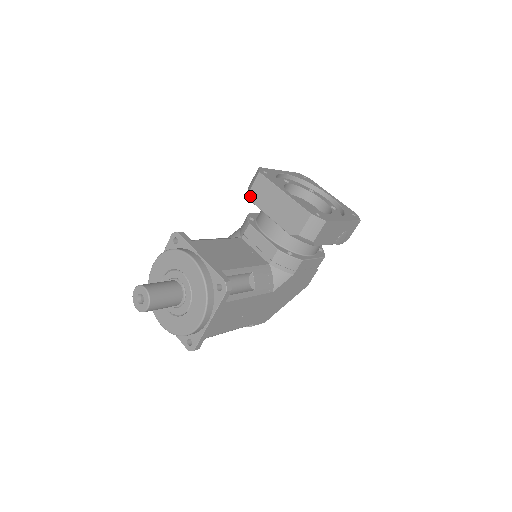
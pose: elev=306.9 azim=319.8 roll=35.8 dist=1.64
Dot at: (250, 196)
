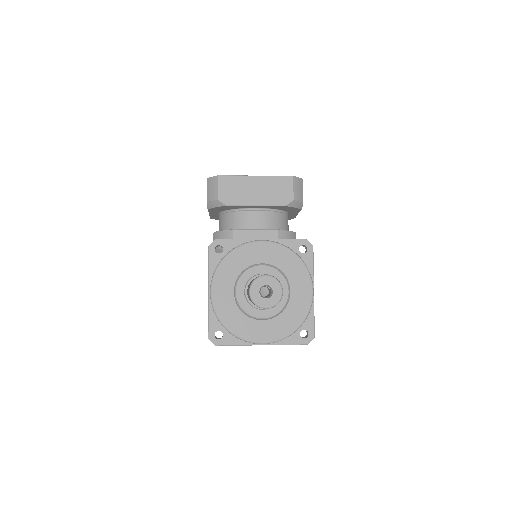
Dot at: (222, 201)
